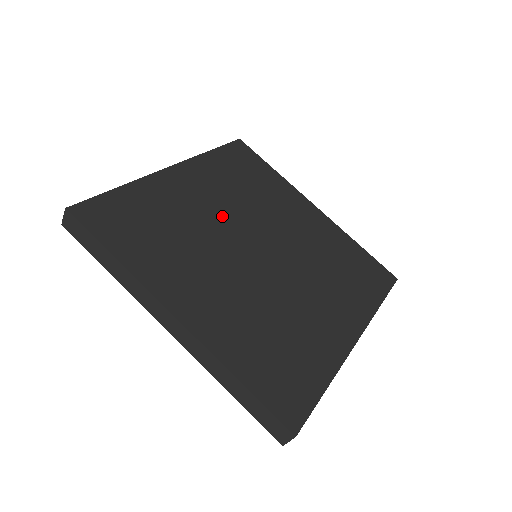
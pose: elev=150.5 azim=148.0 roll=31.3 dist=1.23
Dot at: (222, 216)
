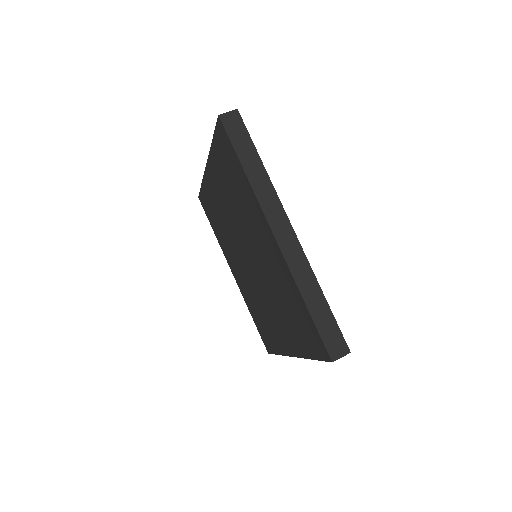
Dot at: occluded
